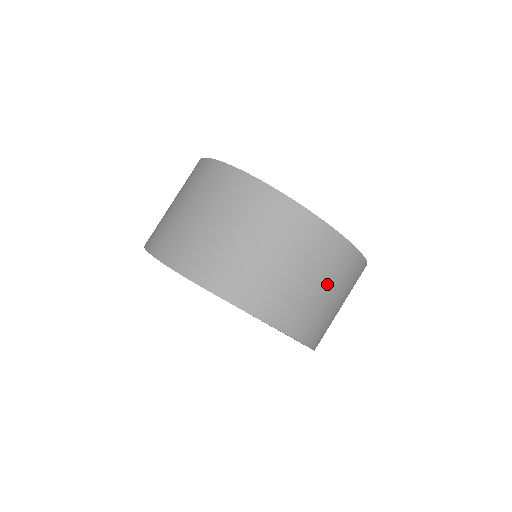
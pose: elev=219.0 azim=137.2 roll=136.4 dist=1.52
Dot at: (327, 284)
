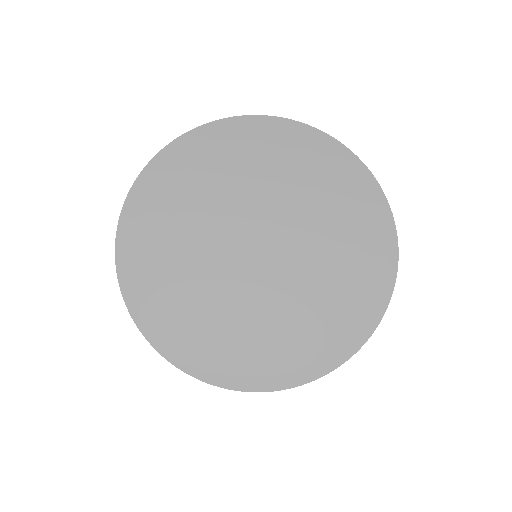
Dot at: occluded
